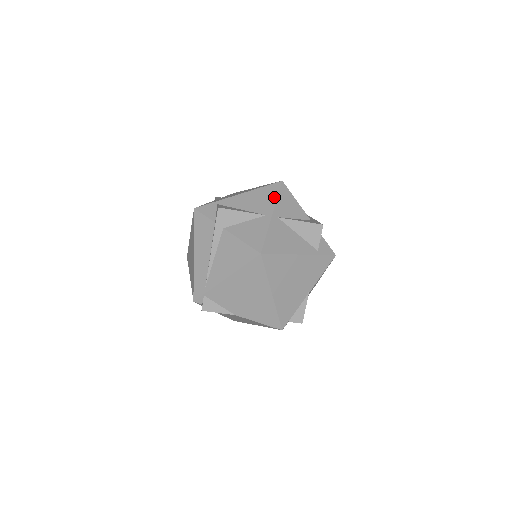
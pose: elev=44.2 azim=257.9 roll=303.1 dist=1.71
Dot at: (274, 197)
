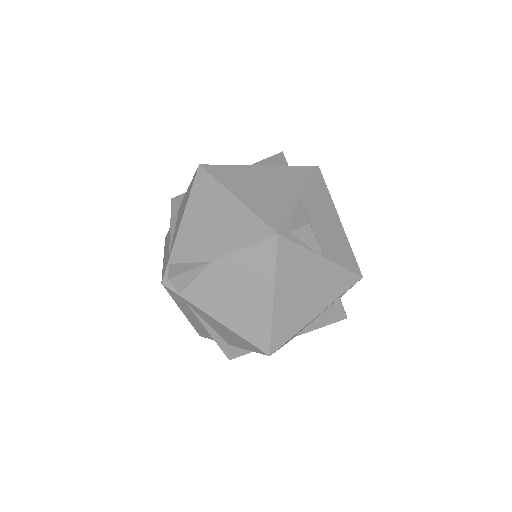
Dot at: occluded
